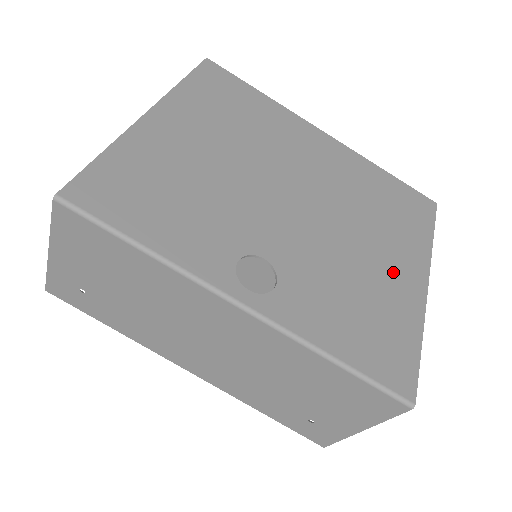
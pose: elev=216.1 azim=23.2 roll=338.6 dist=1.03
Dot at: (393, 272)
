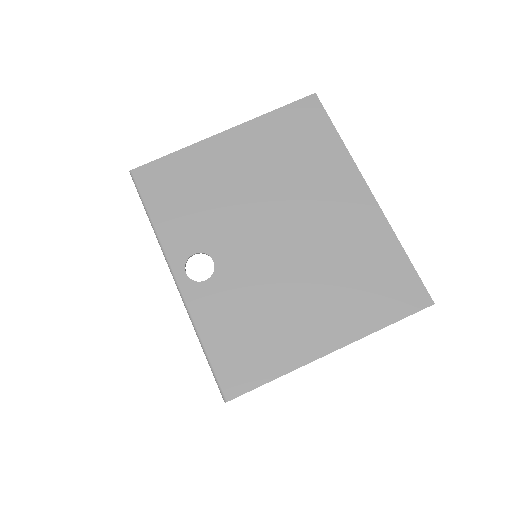
Dot at: (307, 325)
